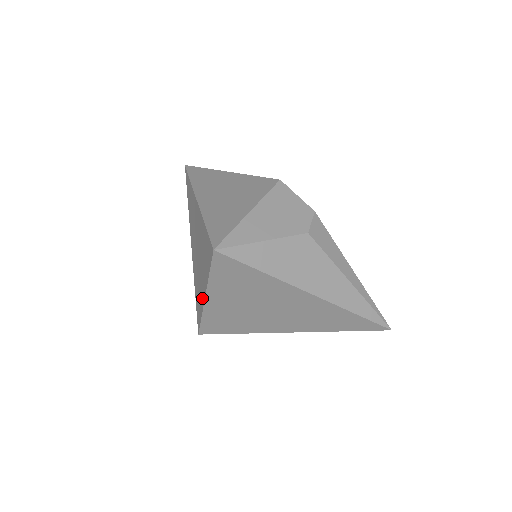
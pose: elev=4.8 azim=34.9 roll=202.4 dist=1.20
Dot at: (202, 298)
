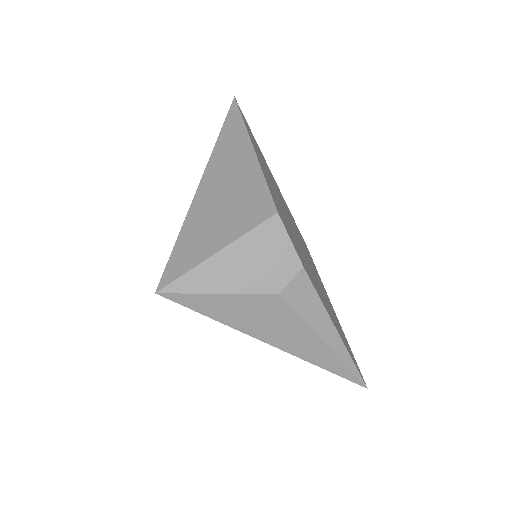
Dot at: occluded
